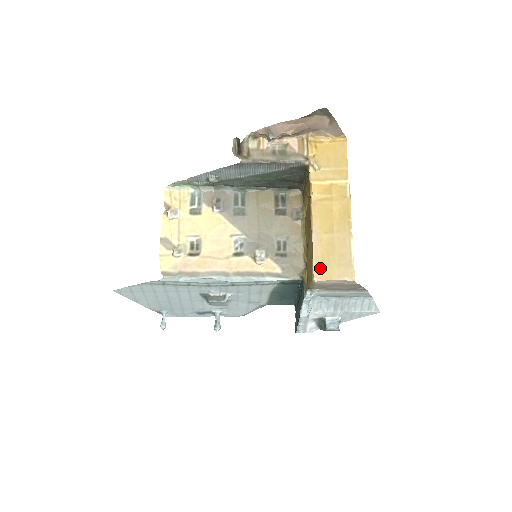
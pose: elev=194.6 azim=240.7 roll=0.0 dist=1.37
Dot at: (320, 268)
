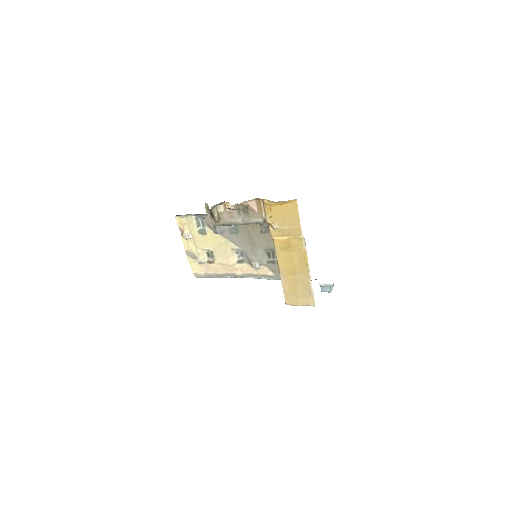
Dot at: (289, 298)
